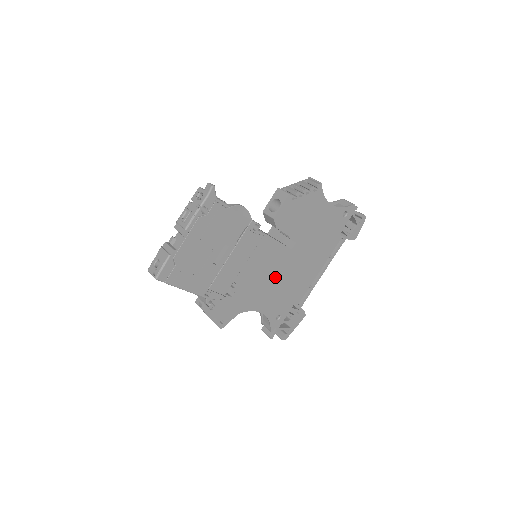
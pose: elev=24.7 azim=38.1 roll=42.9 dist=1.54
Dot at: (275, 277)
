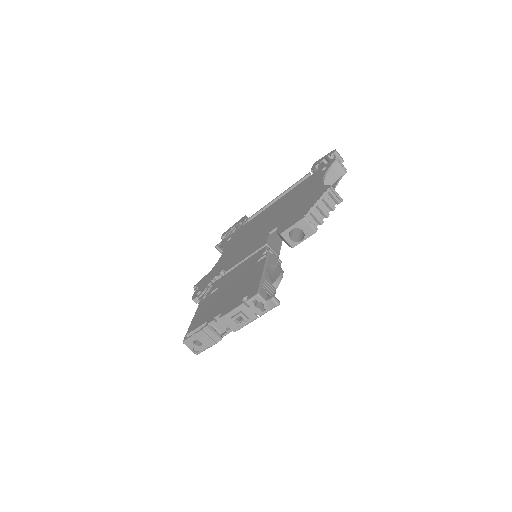
Dot at: occluded
